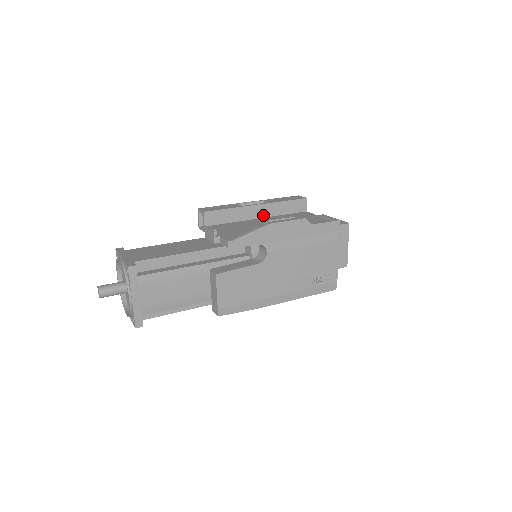
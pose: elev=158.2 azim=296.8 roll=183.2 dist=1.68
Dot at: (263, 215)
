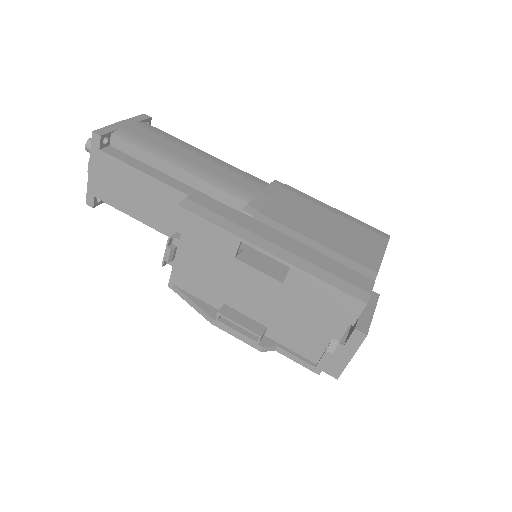
Dot at: (275, 270)
